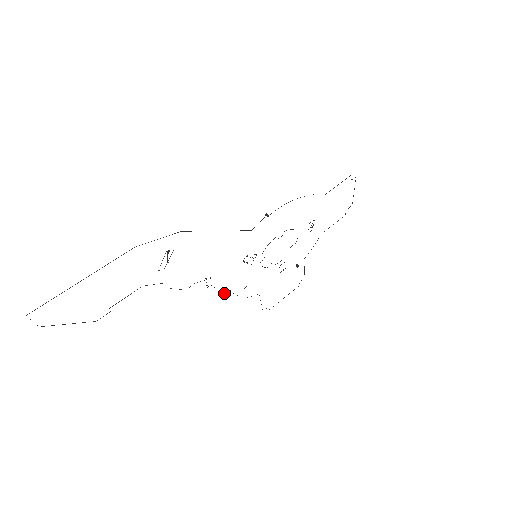
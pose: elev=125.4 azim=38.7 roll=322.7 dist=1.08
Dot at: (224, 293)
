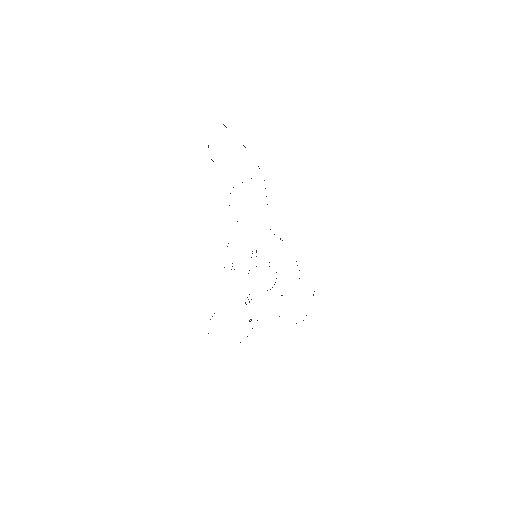
Dot at: occluded
